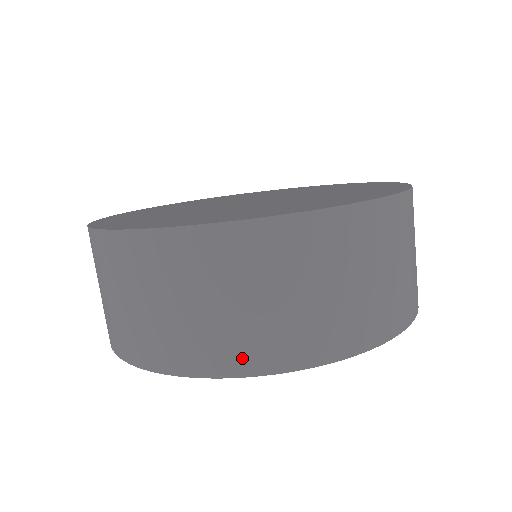
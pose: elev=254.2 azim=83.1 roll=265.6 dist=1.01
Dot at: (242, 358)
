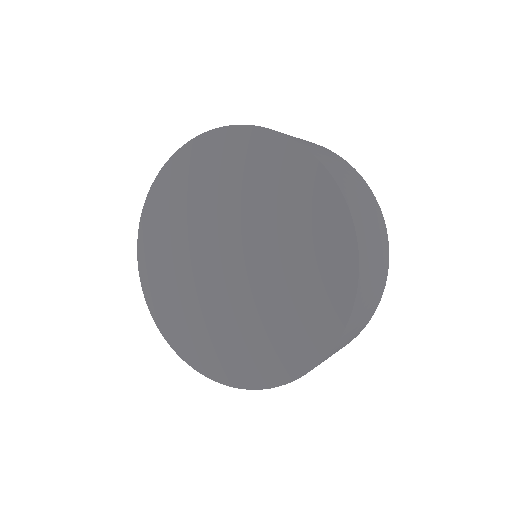
Dot at: occluded
